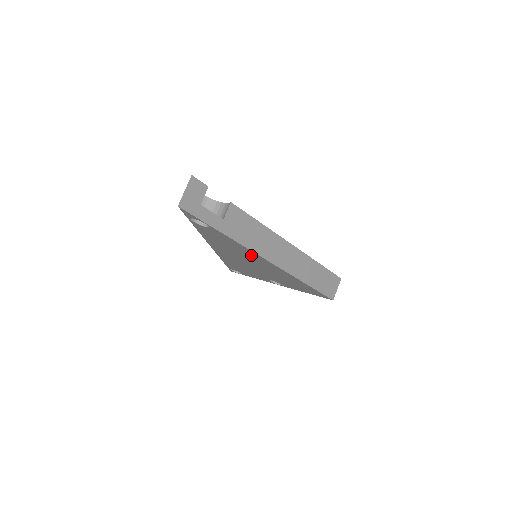
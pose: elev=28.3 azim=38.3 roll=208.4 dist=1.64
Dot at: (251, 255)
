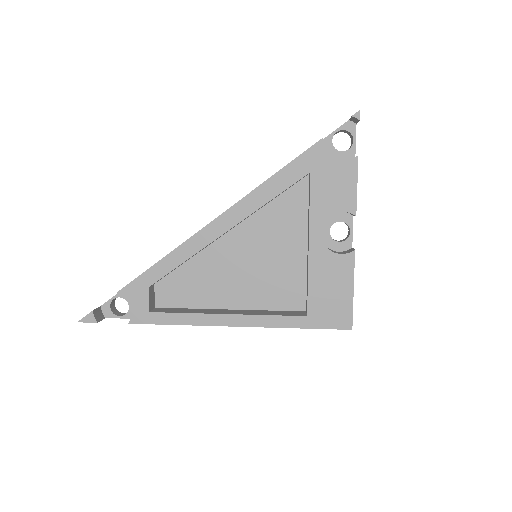
Dot at: occluded
